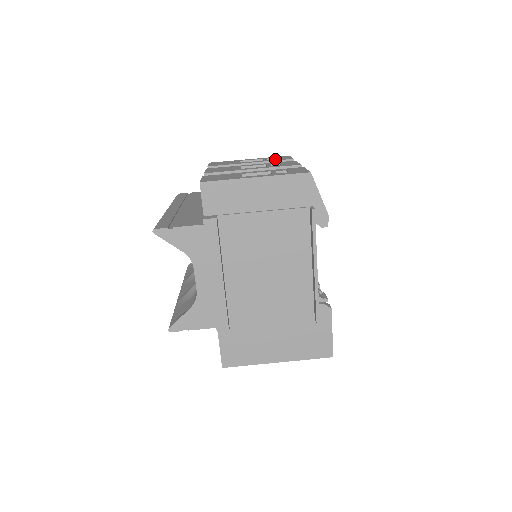
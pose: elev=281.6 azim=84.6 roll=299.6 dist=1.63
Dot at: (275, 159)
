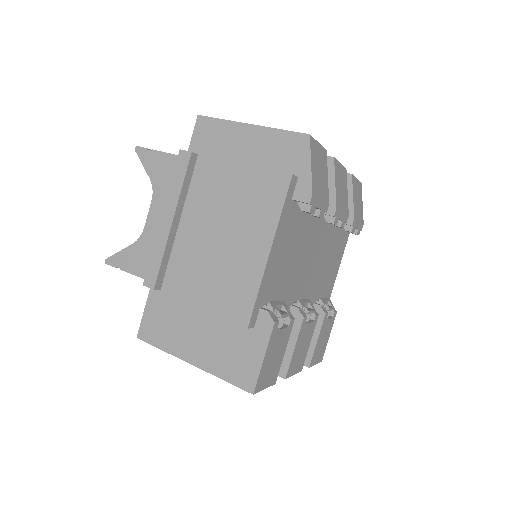
Dot at: occluded
